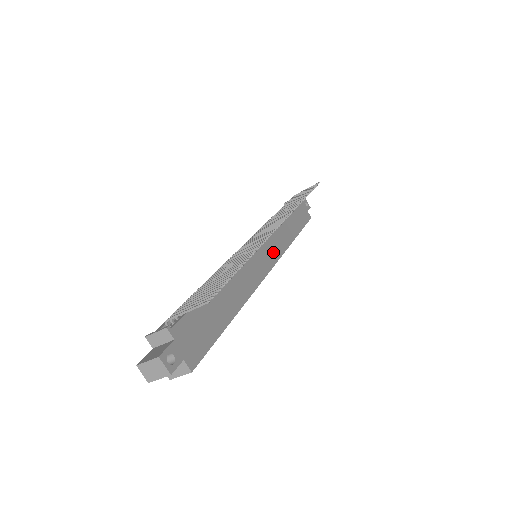
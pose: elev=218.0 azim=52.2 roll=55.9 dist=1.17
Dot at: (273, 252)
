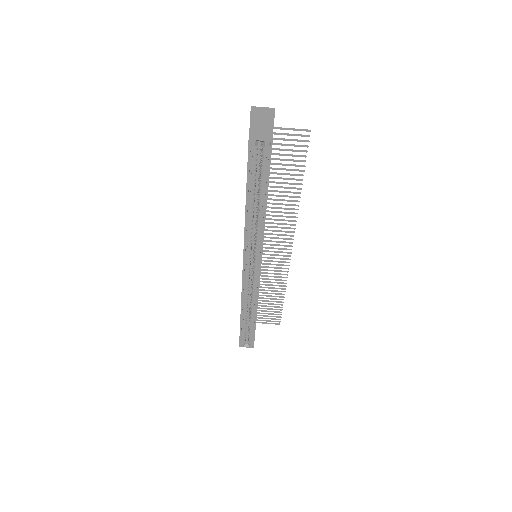
Dot at: occluded
